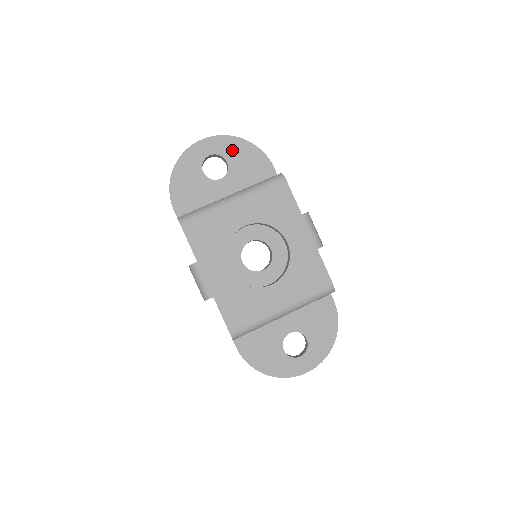
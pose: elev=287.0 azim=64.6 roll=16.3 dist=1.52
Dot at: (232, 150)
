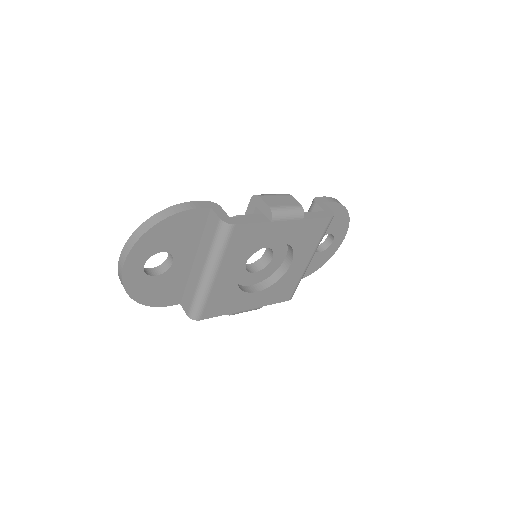
Dot at: (154, 244)
